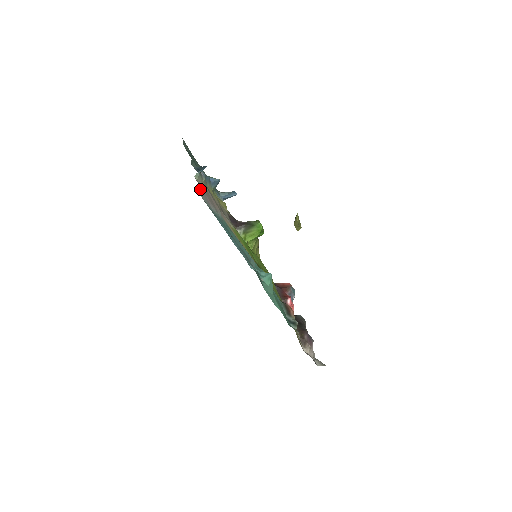
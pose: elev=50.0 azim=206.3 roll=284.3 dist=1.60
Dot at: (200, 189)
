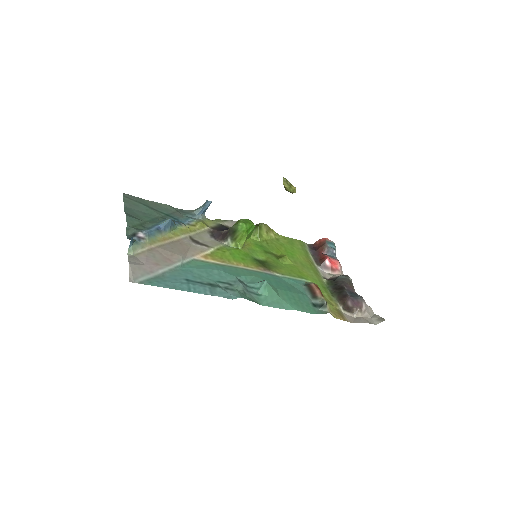
Dot at: (131, 272)
